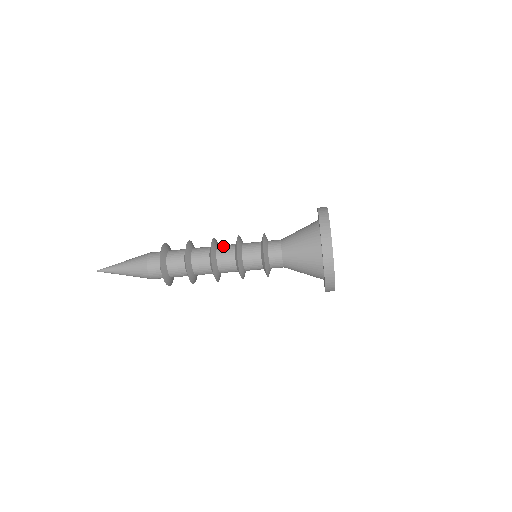
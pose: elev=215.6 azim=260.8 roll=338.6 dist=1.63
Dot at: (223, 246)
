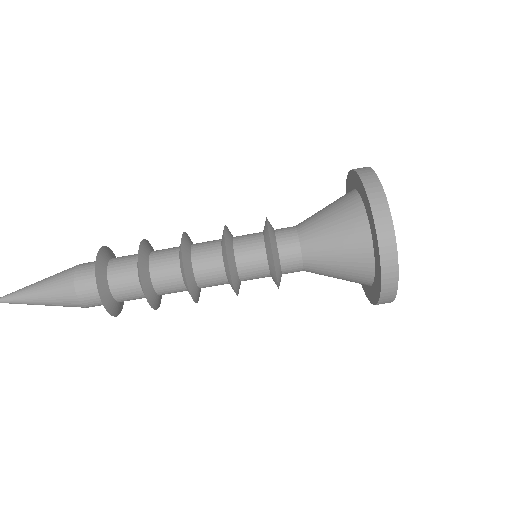
Dot at: (201, 245)
